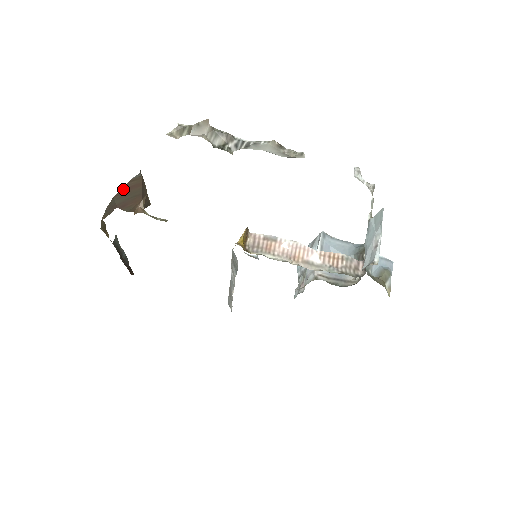
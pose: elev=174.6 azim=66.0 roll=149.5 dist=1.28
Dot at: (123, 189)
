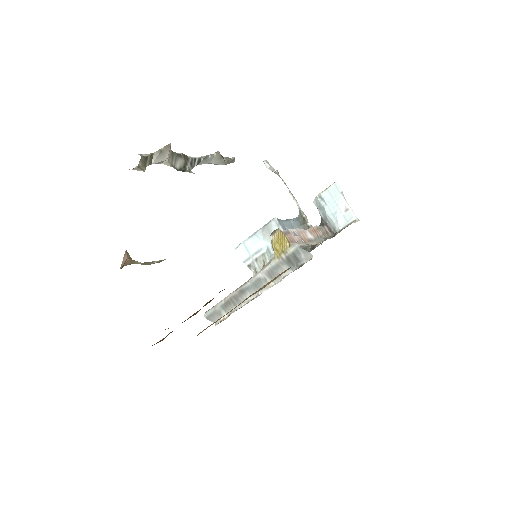
Dot at: occluded
